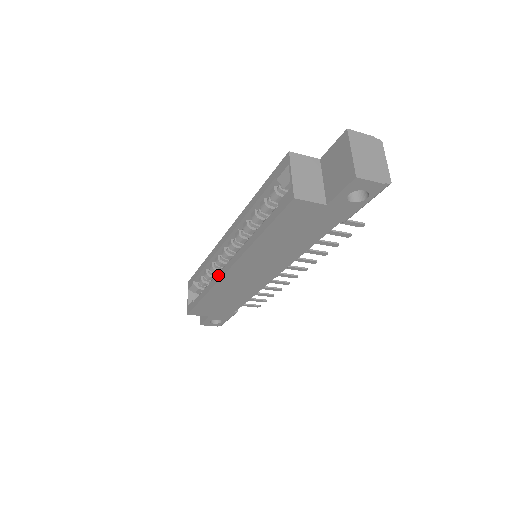
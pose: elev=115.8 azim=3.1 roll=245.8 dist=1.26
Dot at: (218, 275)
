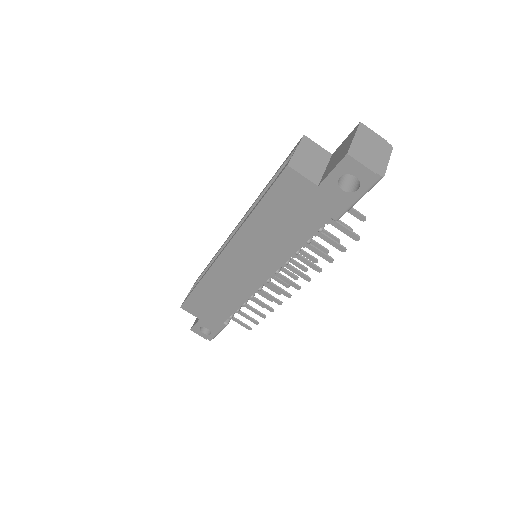
Dot at: (214, 260)
